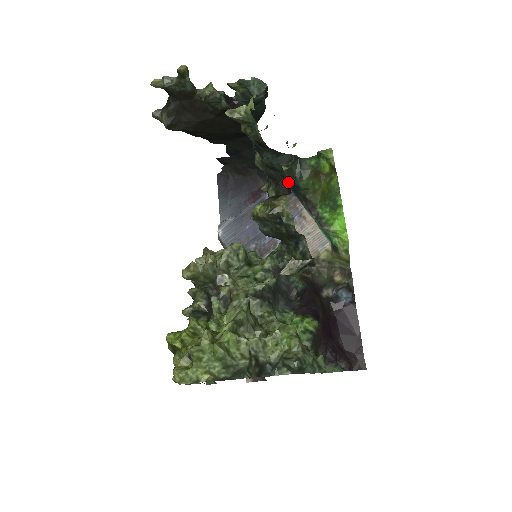
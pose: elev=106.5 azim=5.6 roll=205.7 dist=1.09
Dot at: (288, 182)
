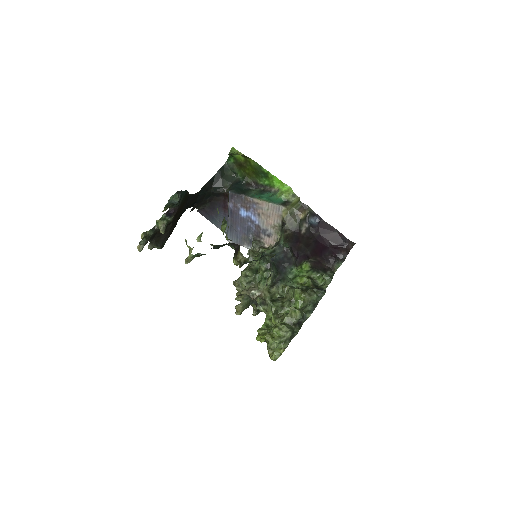
Dot at: (234, 243)
